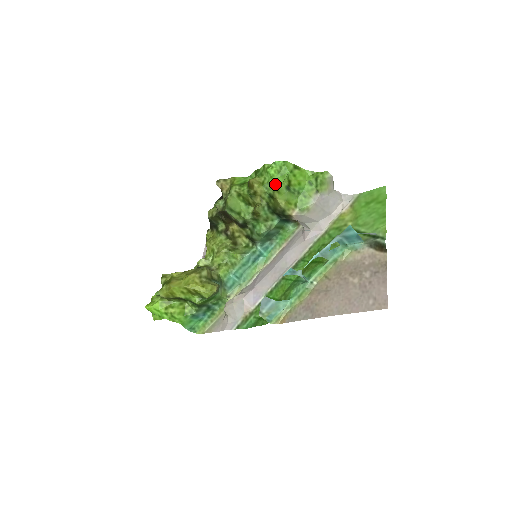
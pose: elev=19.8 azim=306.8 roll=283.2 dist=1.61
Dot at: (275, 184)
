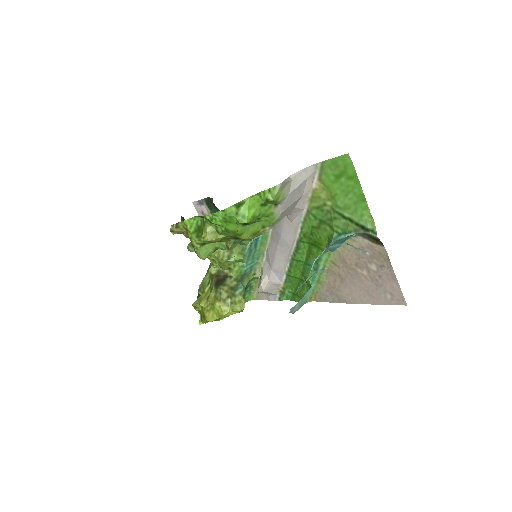
Dot at: (230, 231)
